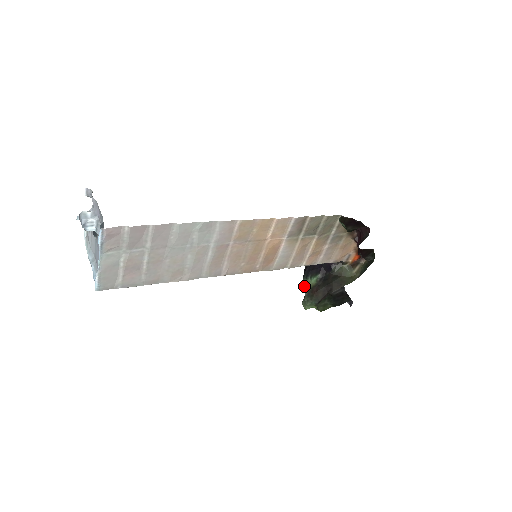
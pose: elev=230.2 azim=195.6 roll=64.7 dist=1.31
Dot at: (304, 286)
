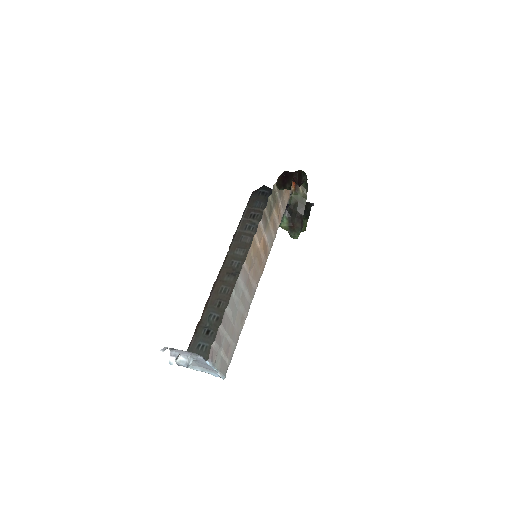
Dot at: occluded
